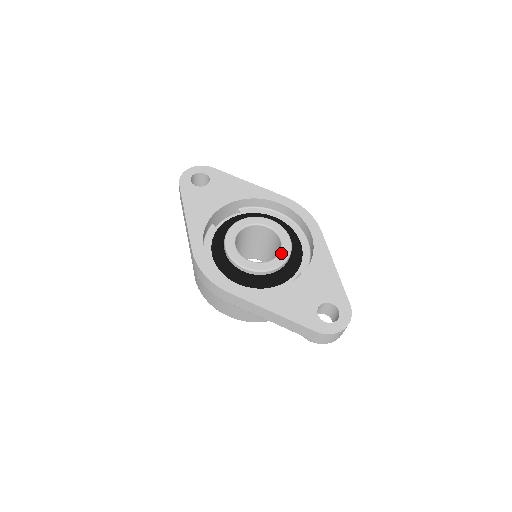
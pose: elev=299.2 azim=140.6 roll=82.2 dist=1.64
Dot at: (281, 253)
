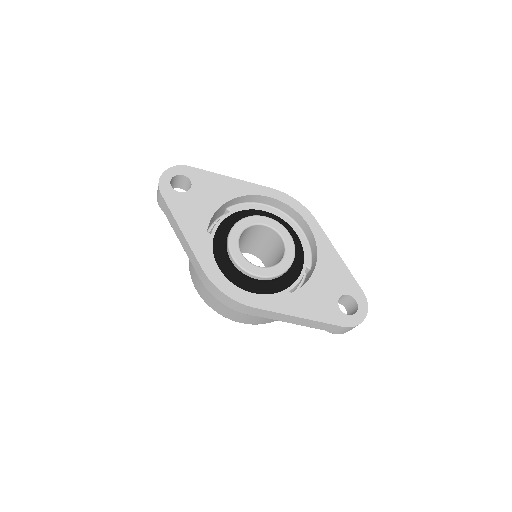
Dot at: (287, 252)
